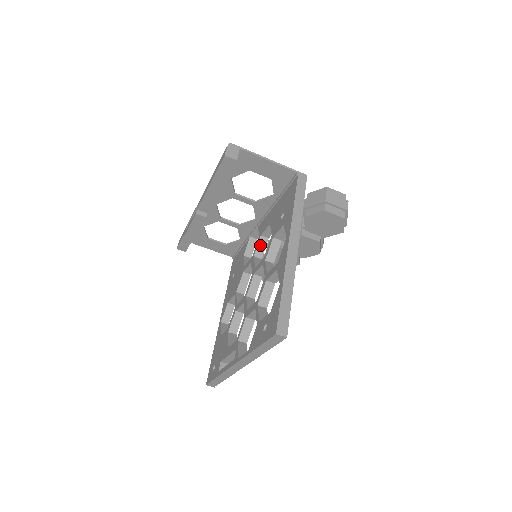
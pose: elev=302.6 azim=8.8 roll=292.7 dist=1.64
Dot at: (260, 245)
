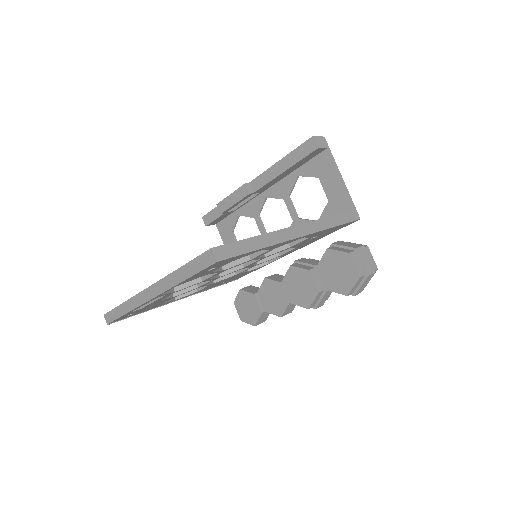
Dot at: occluded
